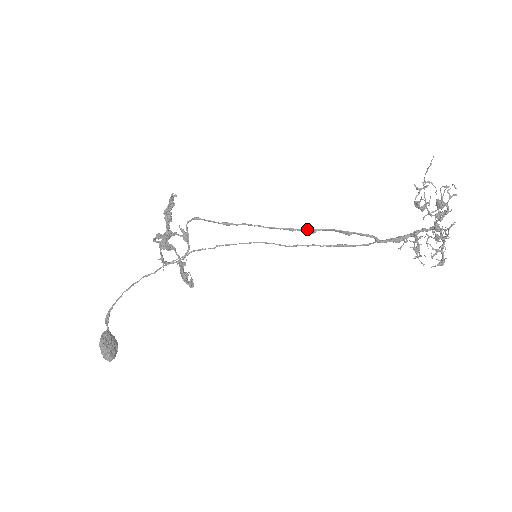
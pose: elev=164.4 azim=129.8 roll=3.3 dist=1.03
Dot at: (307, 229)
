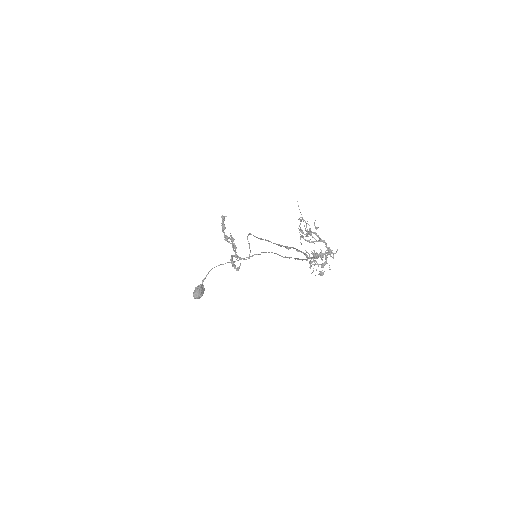
Dot at: (286, 246)
